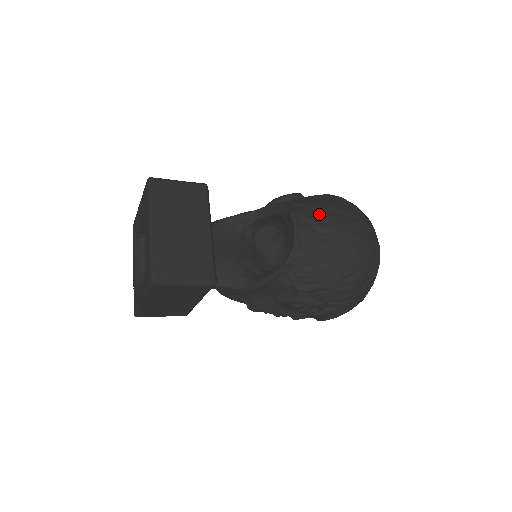
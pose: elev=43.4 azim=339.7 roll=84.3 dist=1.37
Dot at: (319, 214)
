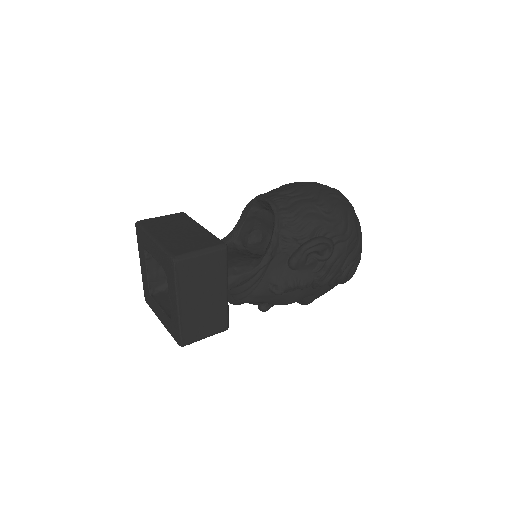
Dot at: (279, 189)
